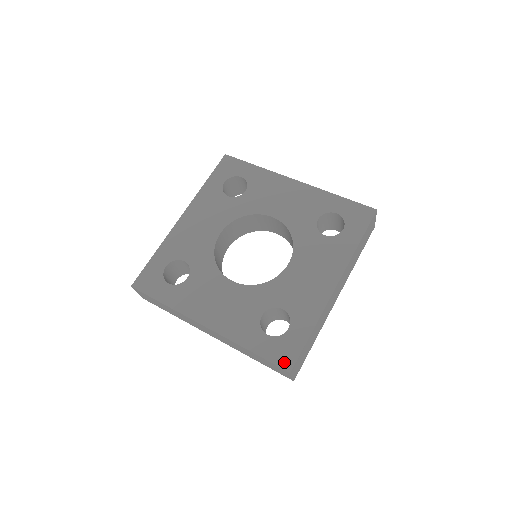
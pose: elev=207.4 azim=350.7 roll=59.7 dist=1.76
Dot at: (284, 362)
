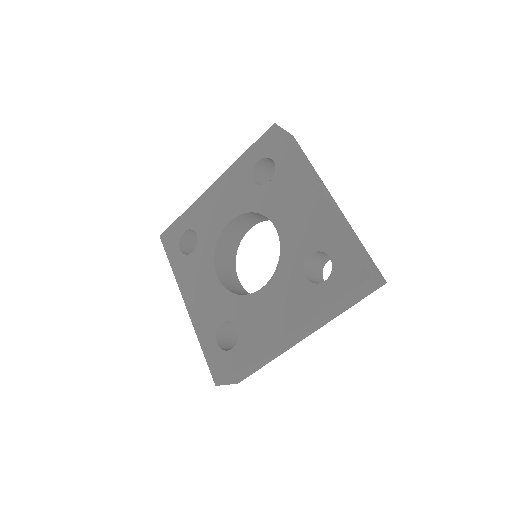
Dot at: (358, 279)
